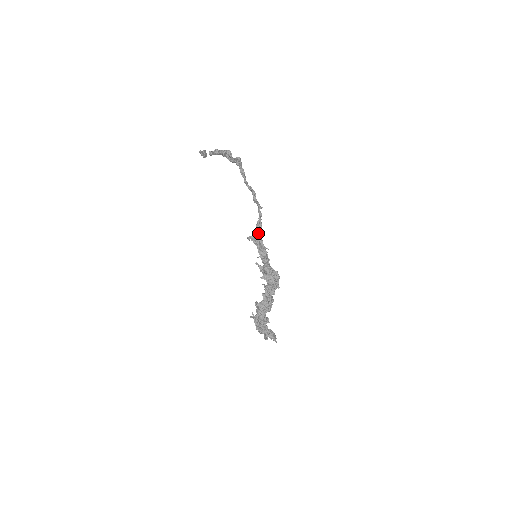
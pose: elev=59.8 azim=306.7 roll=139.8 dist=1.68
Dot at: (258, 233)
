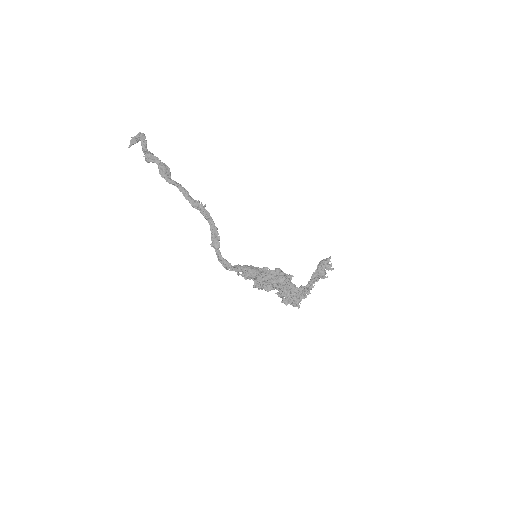
Dot at: (236, 271)
